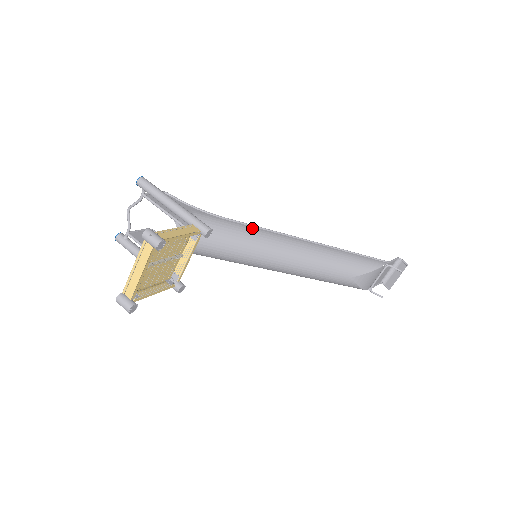
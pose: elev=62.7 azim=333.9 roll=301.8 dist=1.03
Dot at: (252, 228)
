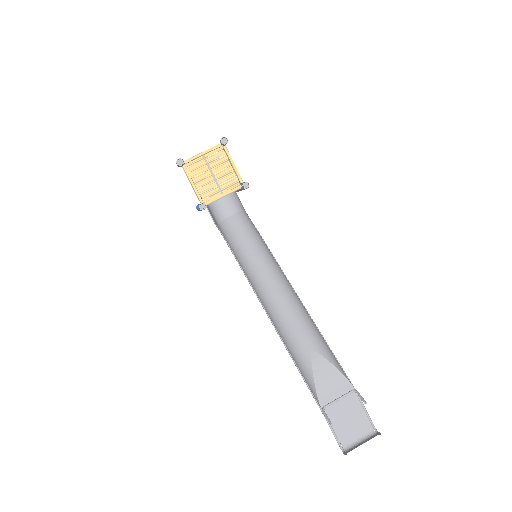
Dot at: (269, 249)
